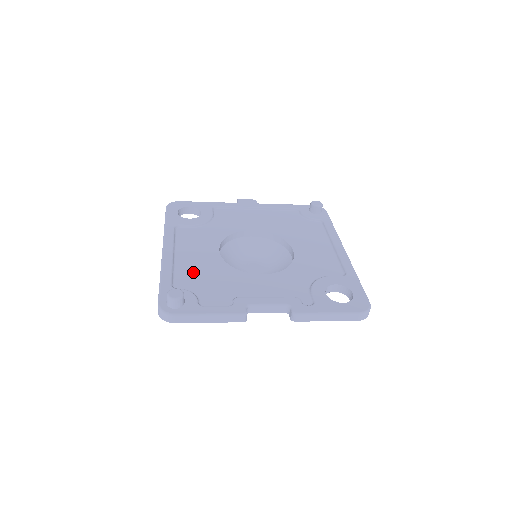
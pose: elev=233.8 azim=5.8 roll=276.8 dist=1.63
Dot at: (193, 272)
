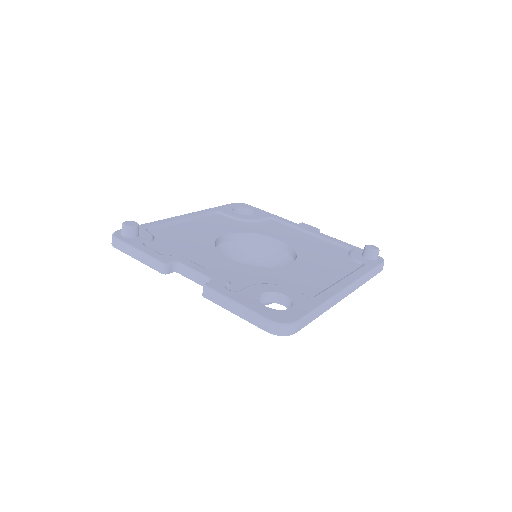
Dot at: (179, 232)
